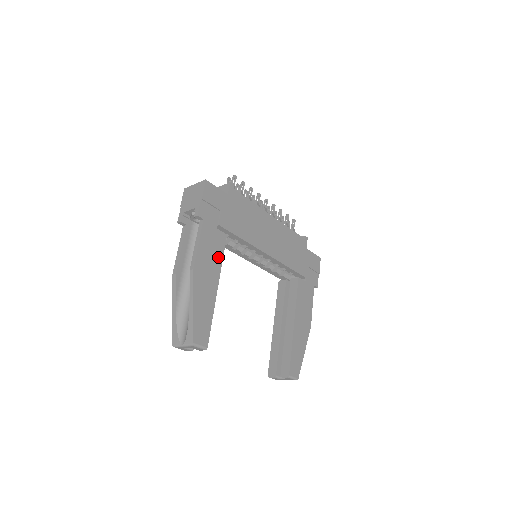
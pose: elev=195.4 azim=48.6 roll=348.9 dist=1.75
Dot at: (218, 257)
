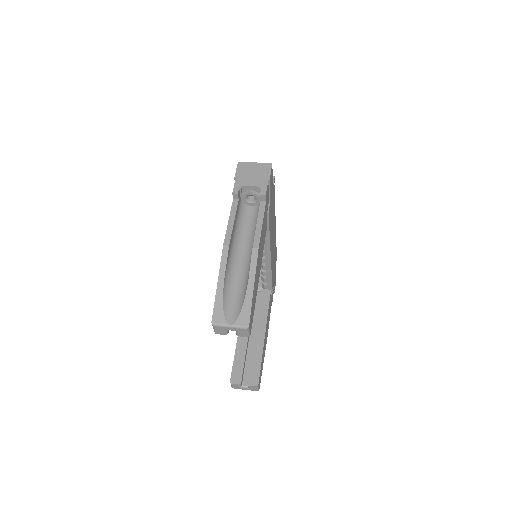
Dot at: (263, 244)
